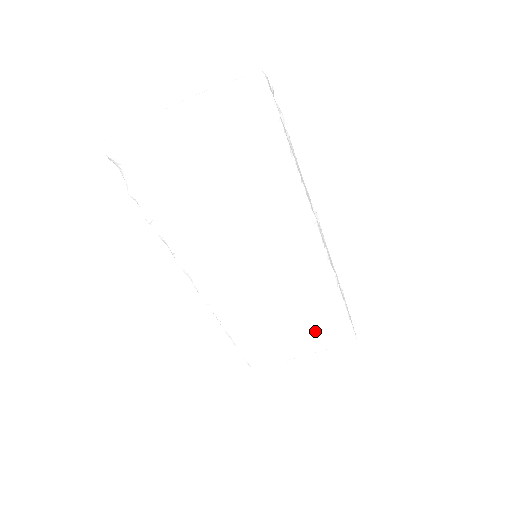
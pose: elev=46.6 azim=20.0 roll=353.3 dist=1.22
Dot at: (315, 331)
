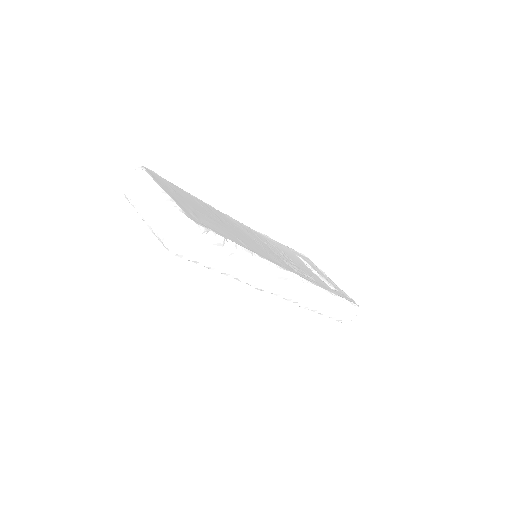
Dot at: occluded
